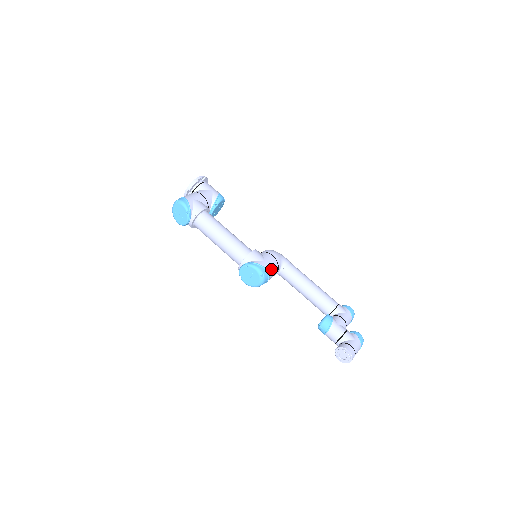
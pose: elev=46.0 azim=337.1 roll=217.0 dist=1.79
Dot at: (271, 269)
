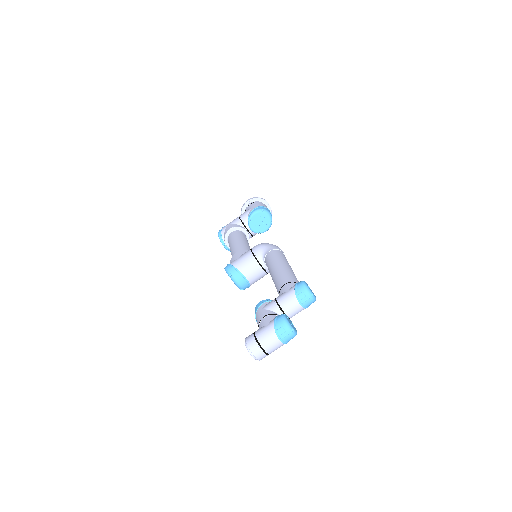
Dot at: (243, 265)
